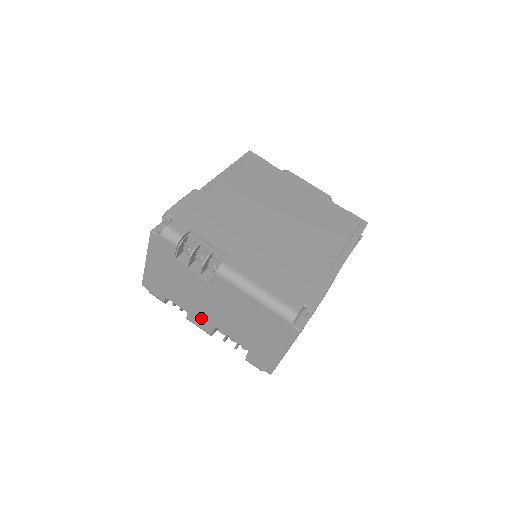
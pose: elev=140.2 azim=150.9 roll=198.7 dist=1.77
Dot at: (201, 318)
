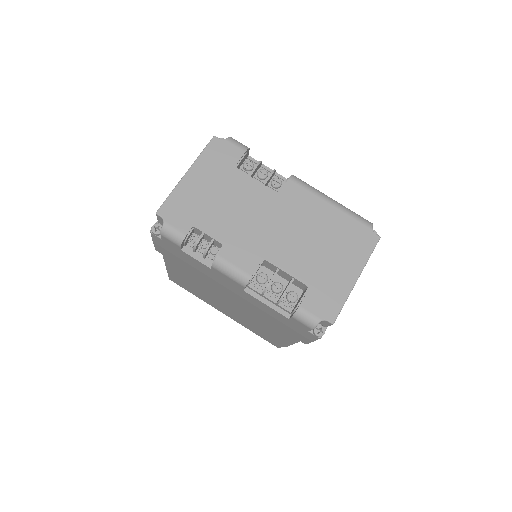
Dot at: (244, 249)
